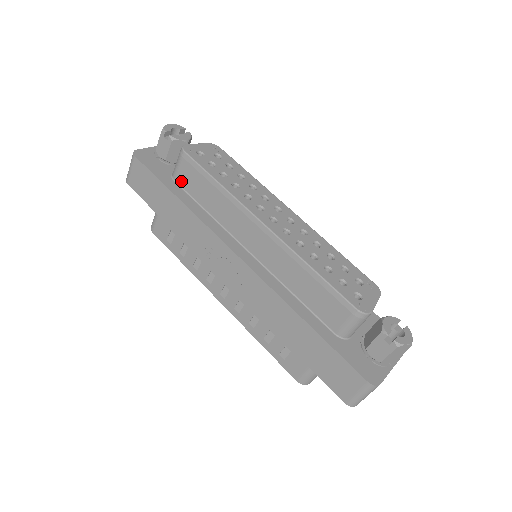
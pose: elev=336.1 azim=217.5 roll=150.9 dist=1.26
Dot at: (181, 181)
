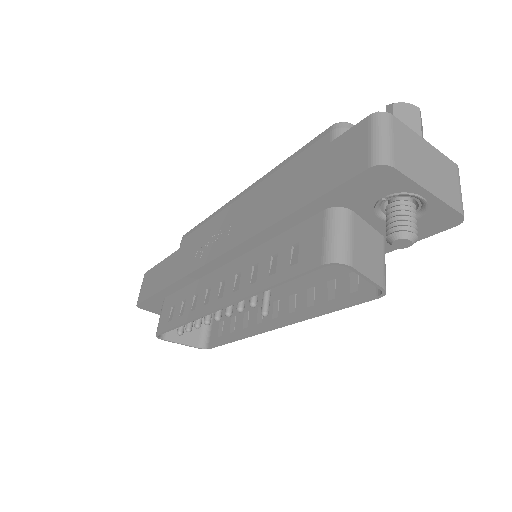
Dot at: occluded
